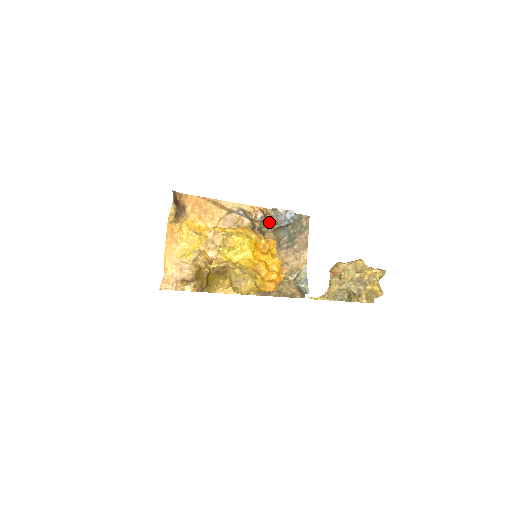
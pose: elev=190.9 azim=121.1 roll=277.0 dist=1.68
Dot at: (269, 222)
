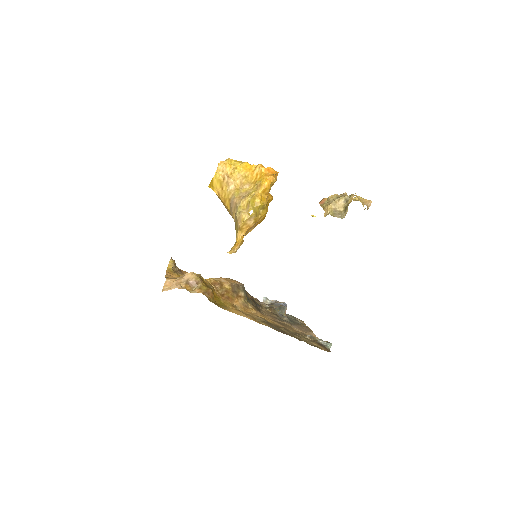
Dot at: (264, 305)
